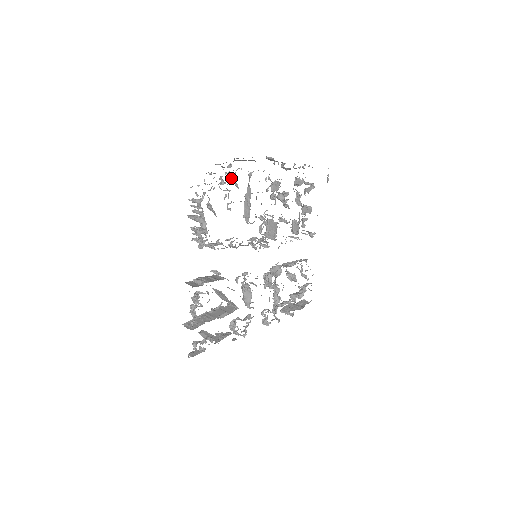
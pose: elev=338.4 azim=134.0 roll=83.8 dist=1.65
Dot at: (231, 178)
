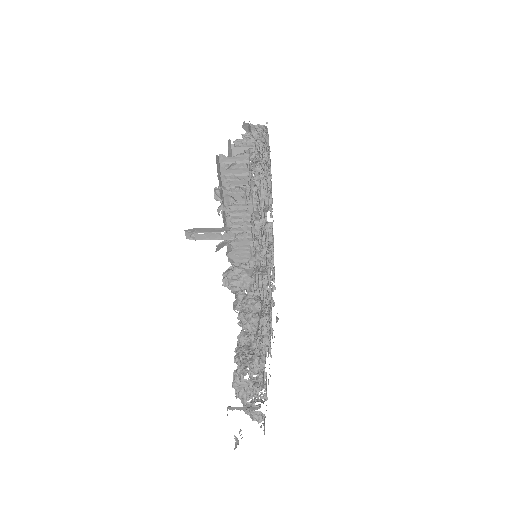
Dot at: occluded
